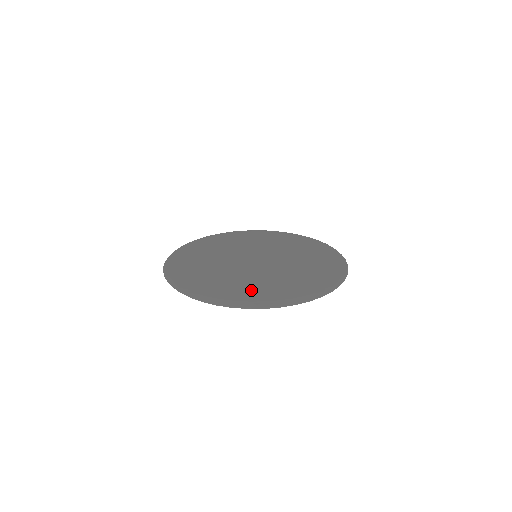
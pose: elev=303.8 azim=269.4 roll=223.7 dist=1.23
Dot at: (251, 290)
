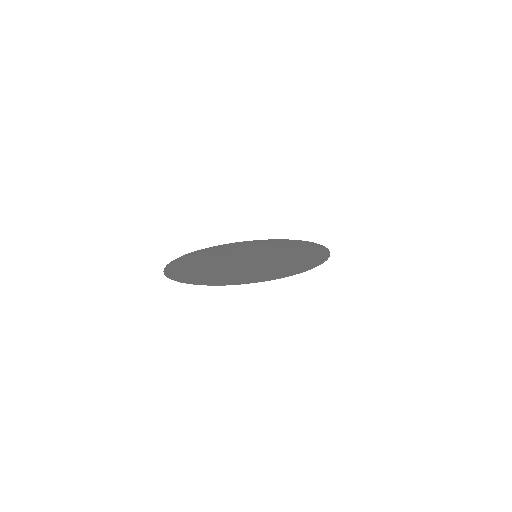
Dot at: (218, 275)
